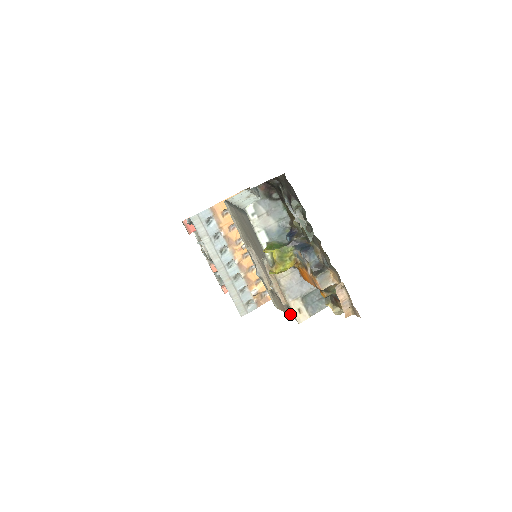
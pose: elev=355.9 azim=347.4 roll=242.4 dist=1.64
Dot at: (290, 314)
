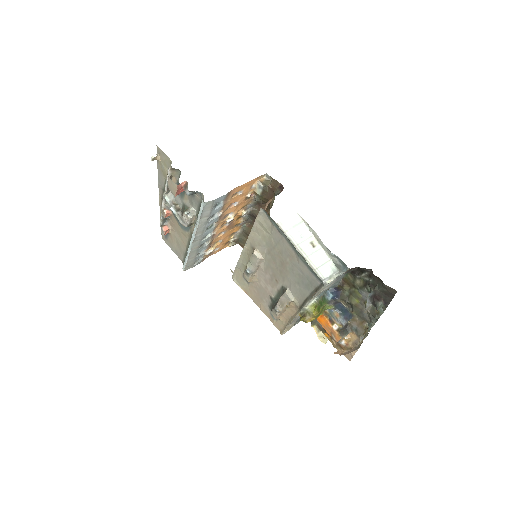
Dot at: (267, 314)
